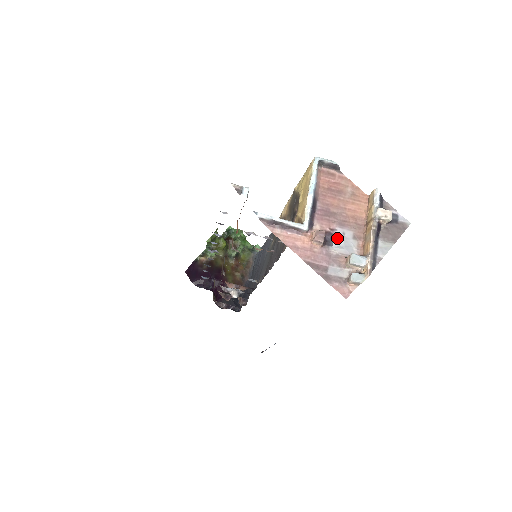
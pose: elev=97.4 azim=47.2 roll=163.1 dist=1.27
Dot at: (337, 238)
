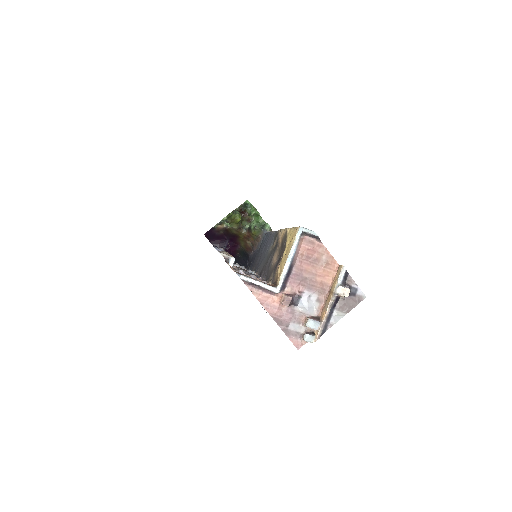
Dot at: (303, 299)
